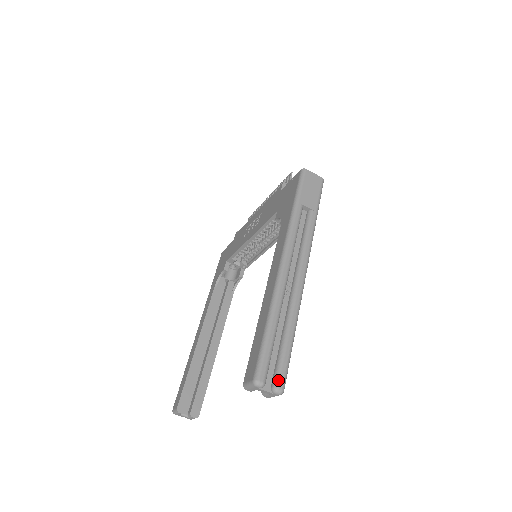
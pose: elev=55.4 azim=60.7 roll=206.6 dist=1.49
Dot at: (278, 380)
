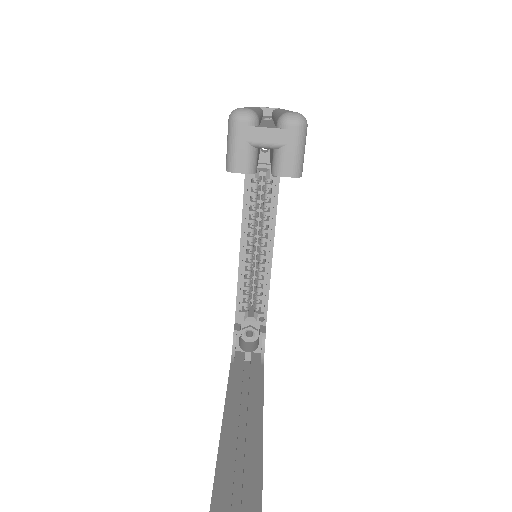
Dot at: (284, 112)
